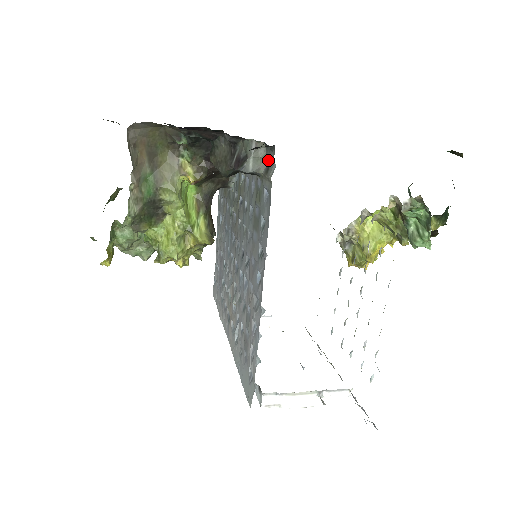
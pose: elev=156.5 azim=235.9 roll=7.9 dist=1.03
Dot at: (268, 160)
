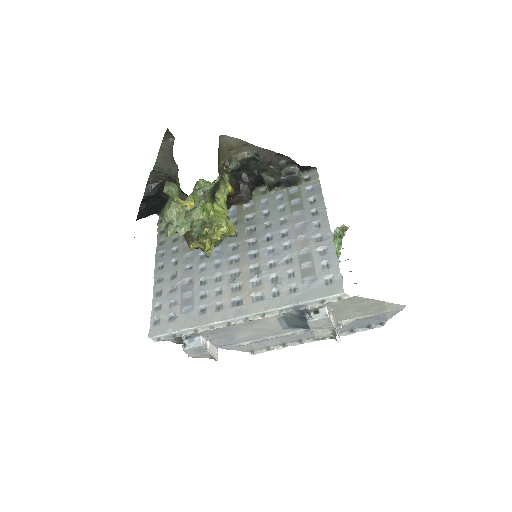
Dot at: (305, 177)
